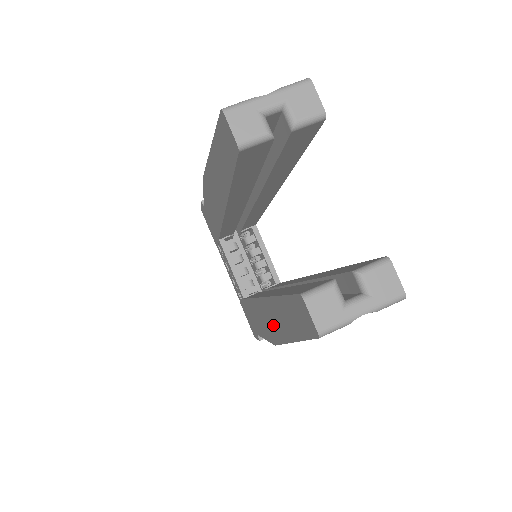
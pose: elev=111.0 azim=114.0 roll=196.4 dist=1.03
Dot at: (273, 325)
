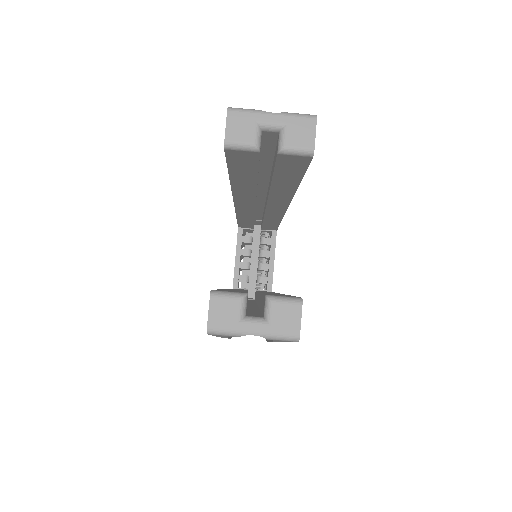
Dot at: occluded
